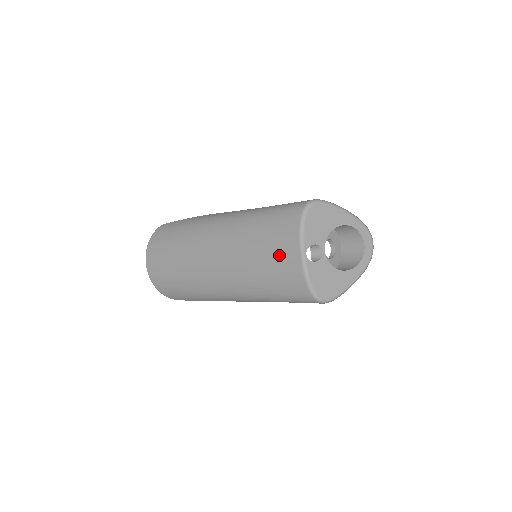
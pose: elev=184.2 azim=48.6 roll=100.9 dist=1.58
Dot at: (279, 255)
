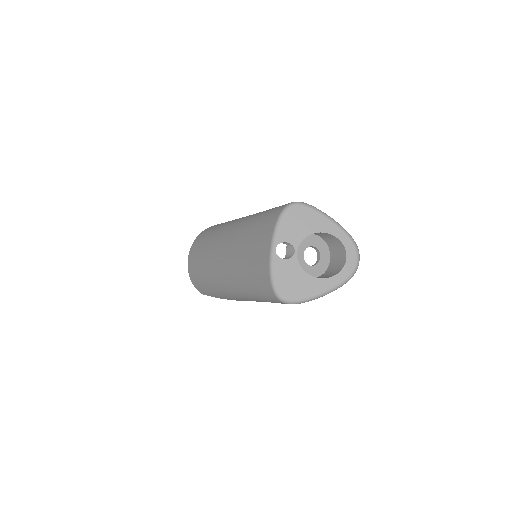
Dot at: (258, 249)
